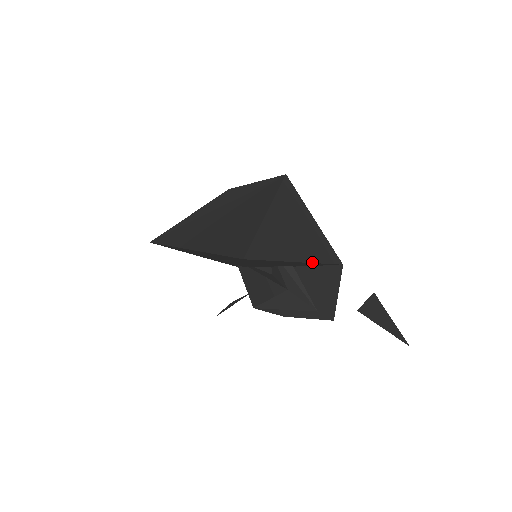
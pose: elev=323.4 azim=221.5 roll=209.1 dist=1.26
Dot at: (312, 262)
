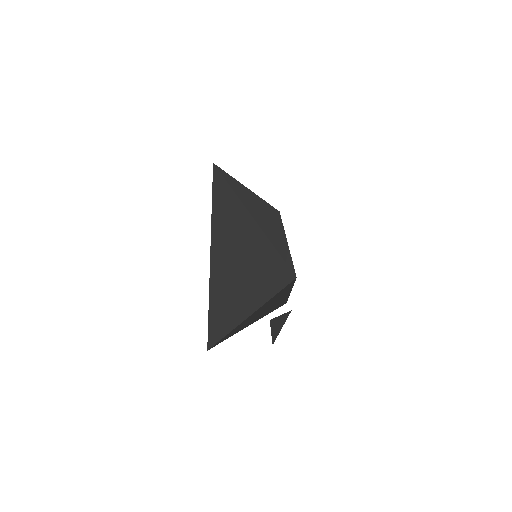
Dot at: occluded
